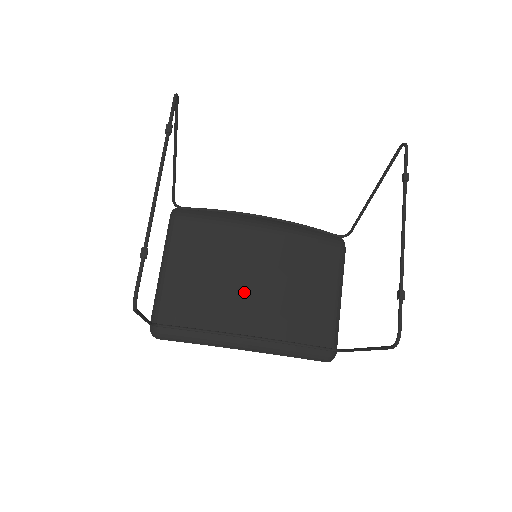
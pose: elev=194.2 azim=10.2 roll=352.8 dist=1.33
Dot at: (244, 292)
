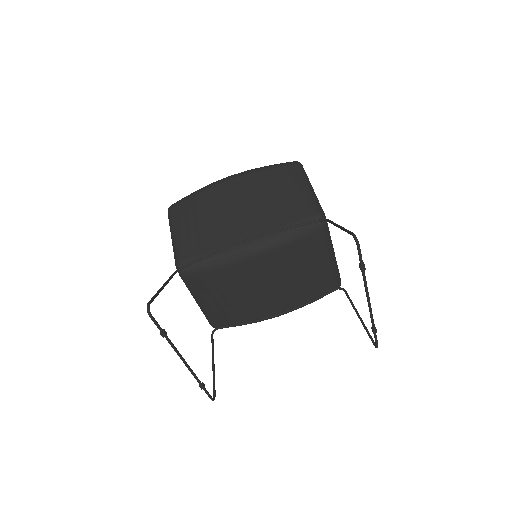
Dot at: (261, 296)
